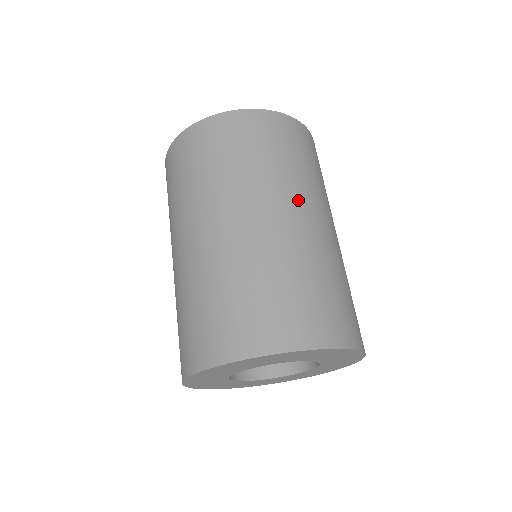
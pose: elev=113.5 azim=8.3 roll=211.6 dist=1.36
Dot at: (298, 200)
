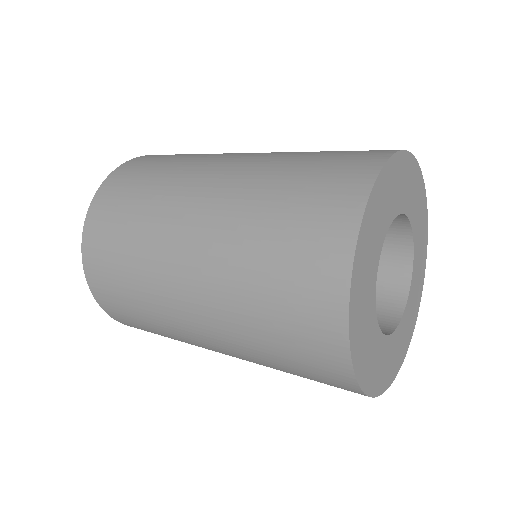
Dot at: occluded
